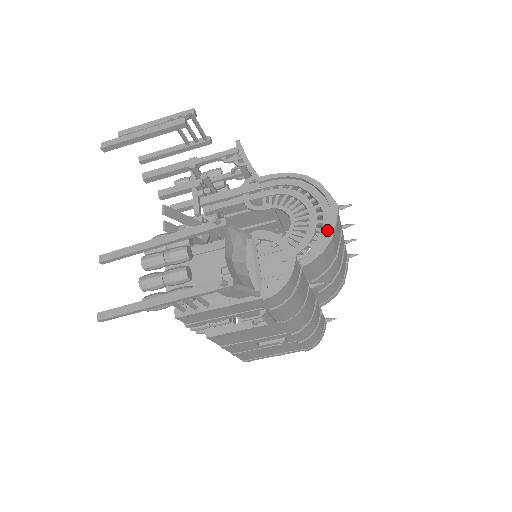
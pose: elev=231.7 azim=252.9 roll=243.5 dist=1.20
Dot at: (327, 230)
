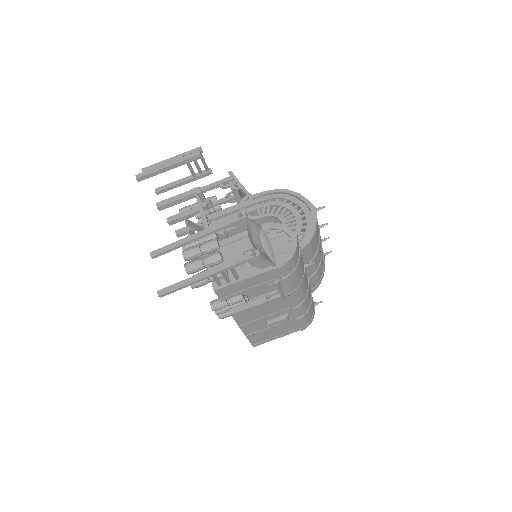
Dot at: (311, 226)
